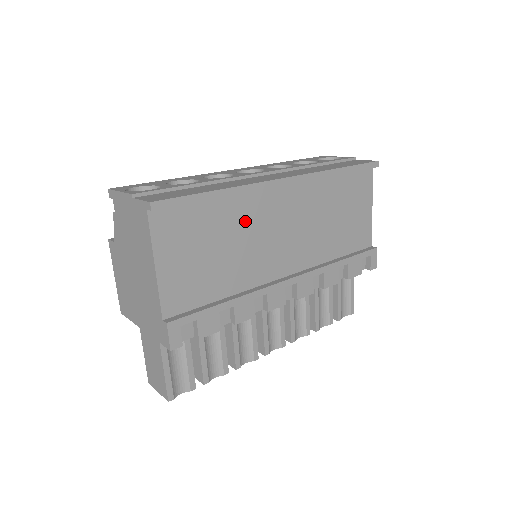
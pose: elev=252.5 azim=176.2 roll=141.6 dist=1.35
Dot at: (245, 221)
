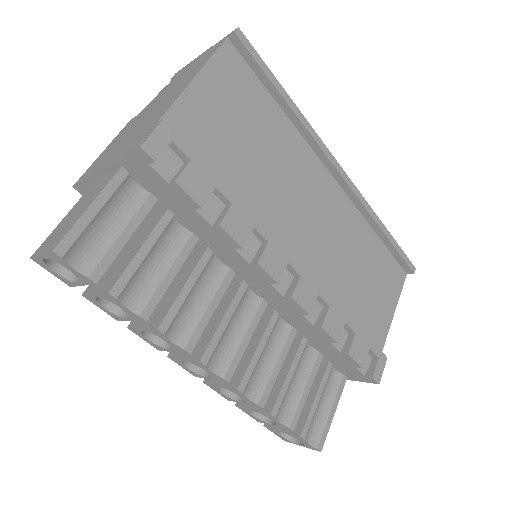
Dot at: (289, 159)
